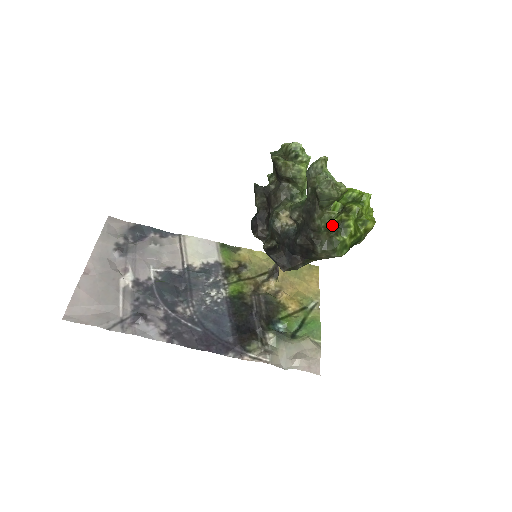
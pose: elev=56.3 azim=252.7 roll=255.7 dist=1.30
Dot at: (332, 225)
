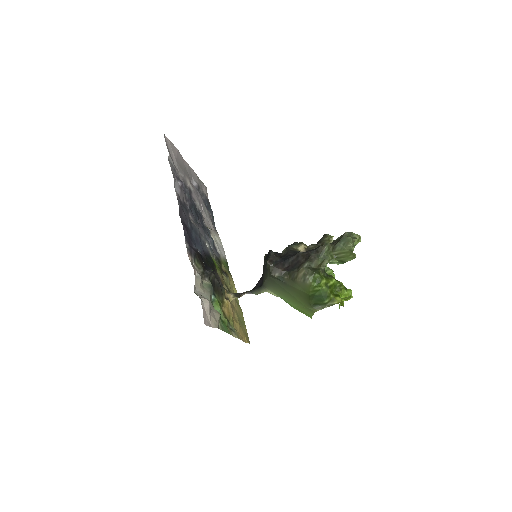
Dot at: (328, 261)
